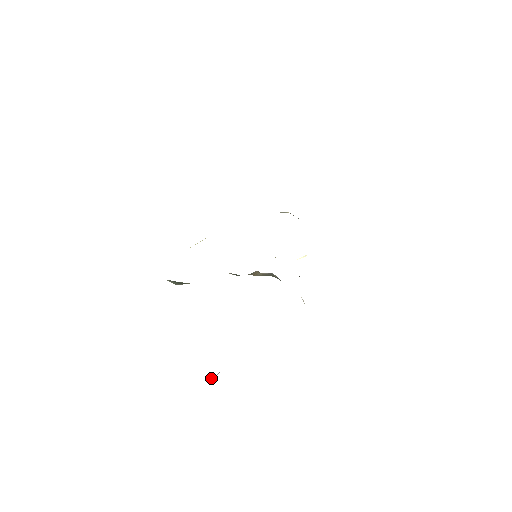
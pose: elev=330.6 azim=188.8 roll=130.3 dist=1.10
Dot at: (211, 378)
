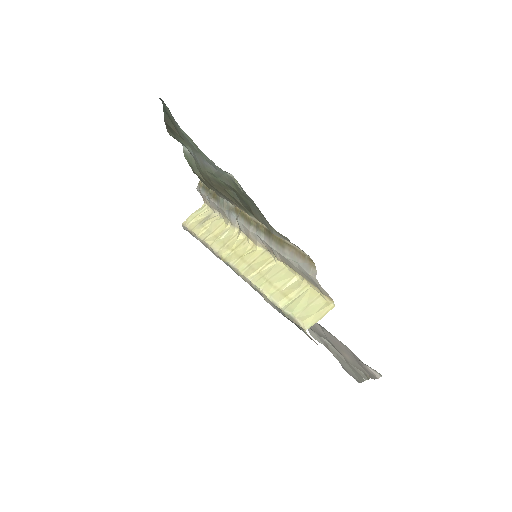
Dot at: occluded
